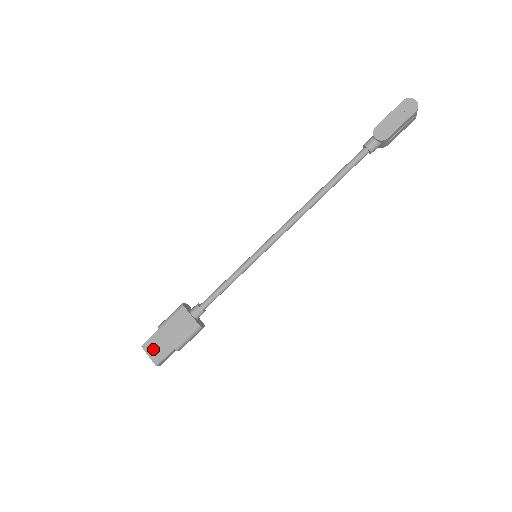
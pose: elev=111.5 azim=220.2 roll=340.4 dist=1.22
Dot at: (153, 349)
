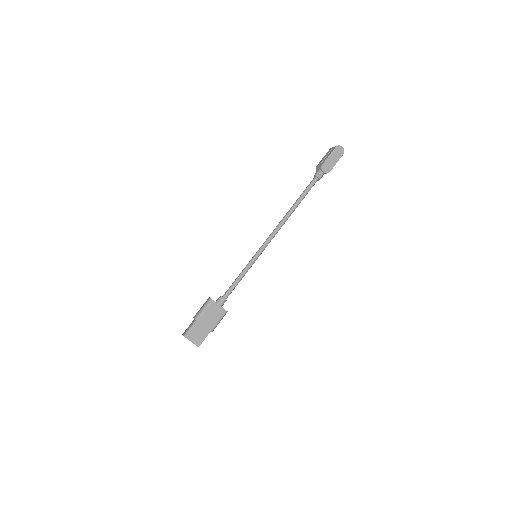
Dot at: (194, 336)
